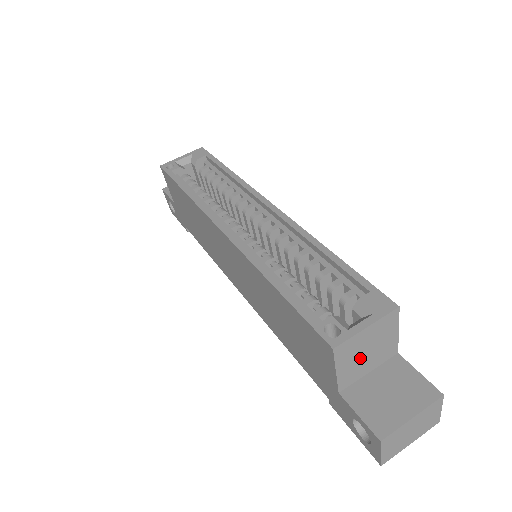
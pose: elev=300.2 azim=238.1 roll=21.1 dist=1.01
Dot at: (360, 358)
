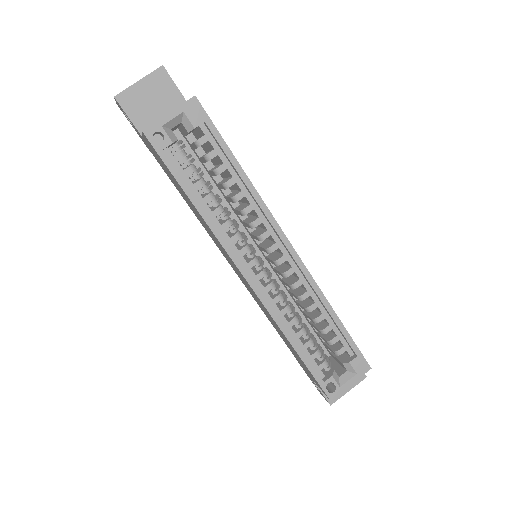
Dot at: occluded
